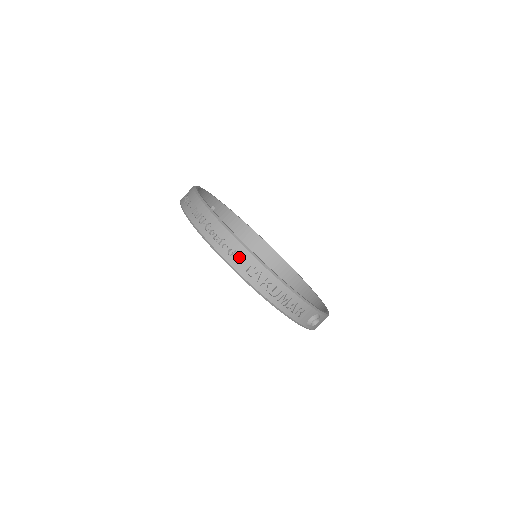
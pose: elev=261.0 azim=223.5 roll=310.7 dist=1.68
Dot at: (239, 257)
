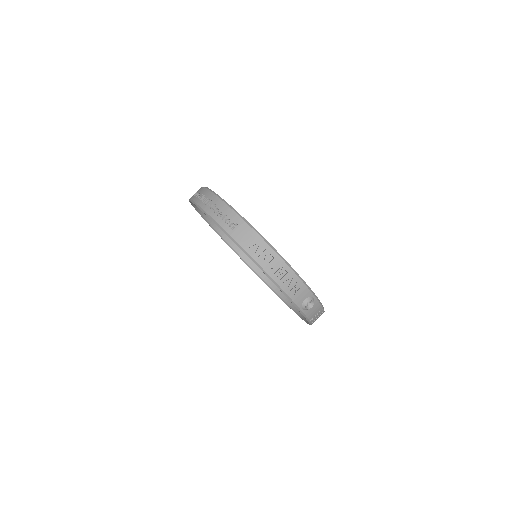
Dot at: (240, 230)
